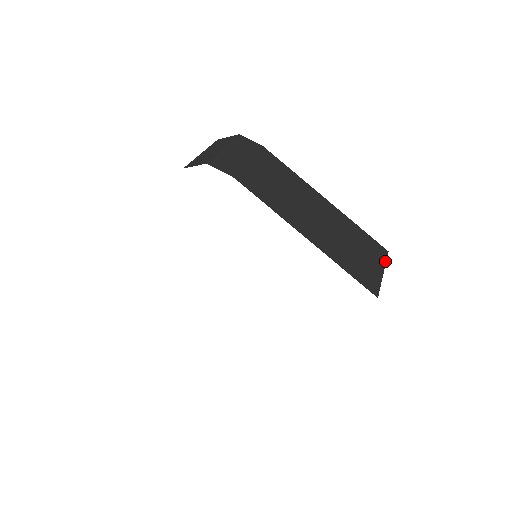
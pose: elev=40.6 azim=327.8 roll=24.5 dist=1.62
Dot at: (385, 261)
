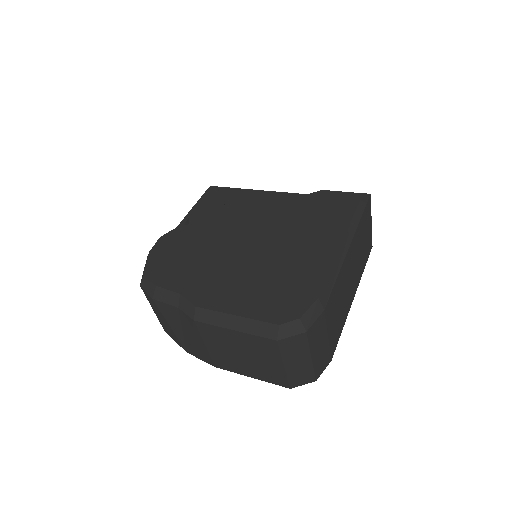
Dot at: occluded
